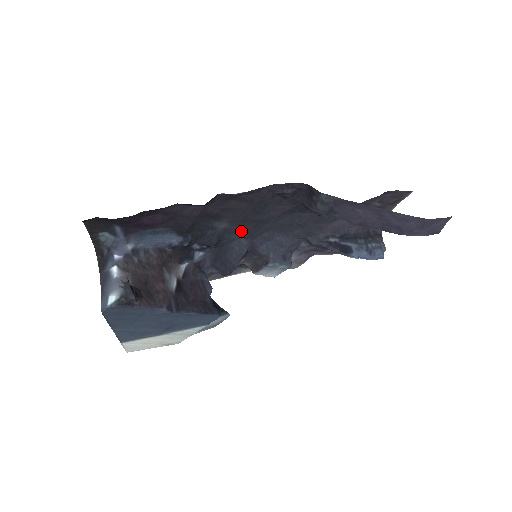
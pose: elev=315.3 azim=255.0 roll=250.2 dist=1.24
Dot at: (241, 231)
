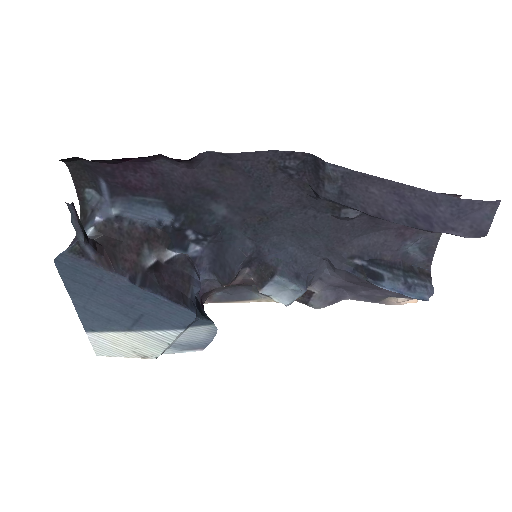
Dot at: (245, 227)
